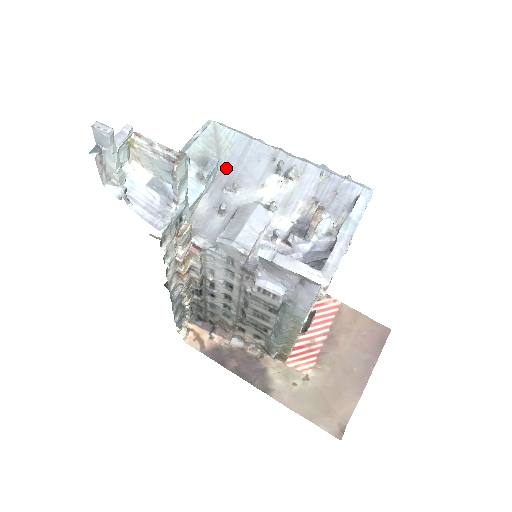
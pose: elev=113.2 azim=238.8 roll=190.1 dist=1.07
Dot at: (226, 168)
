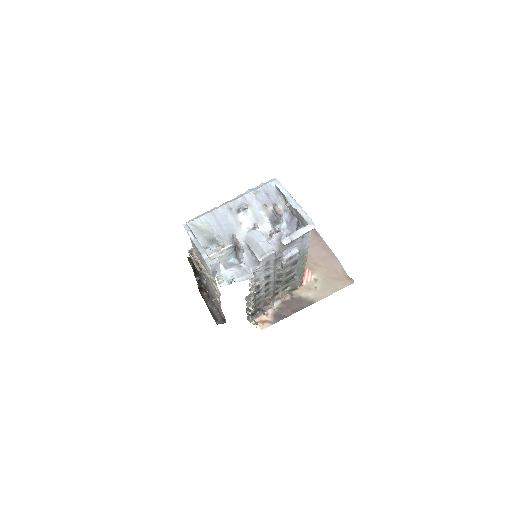
Dot at: (219, 234)
